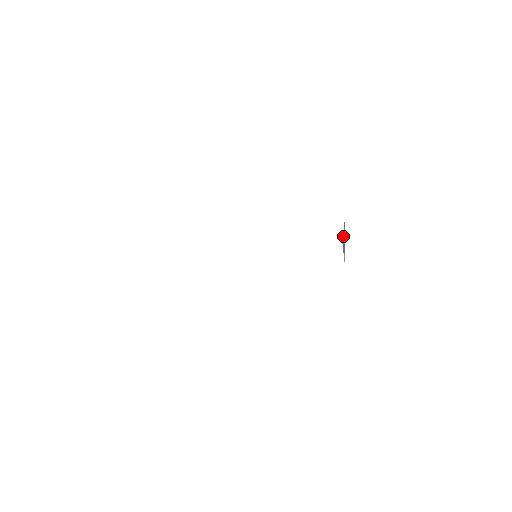
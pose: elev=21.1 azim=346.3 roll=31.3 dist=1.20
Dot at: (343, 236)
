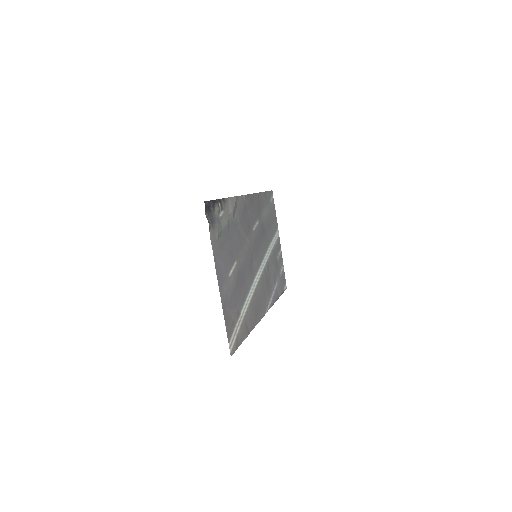
Dot at: (235, 310)
